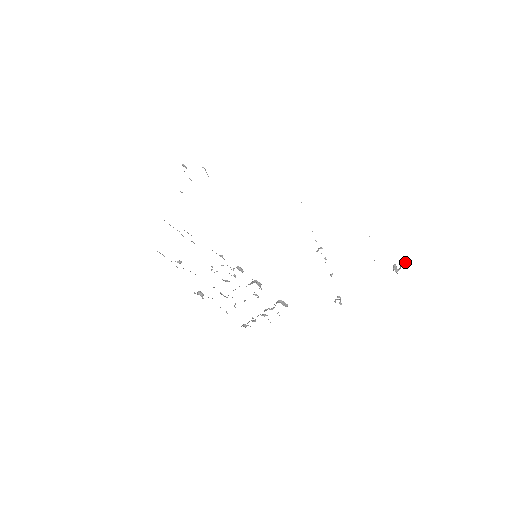
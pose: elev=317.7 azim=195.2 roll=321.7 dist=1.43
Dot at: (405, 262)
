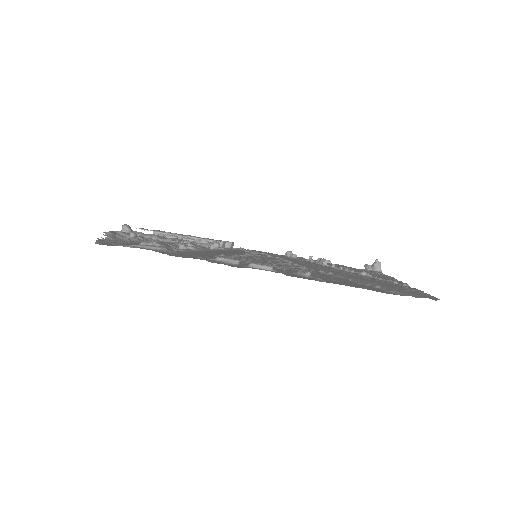
Dot at: (380, 268)
